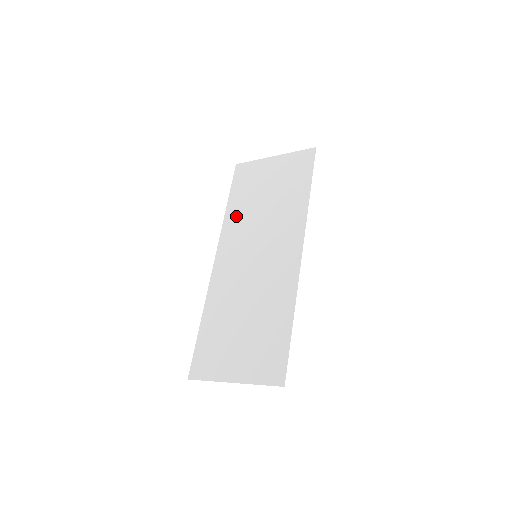
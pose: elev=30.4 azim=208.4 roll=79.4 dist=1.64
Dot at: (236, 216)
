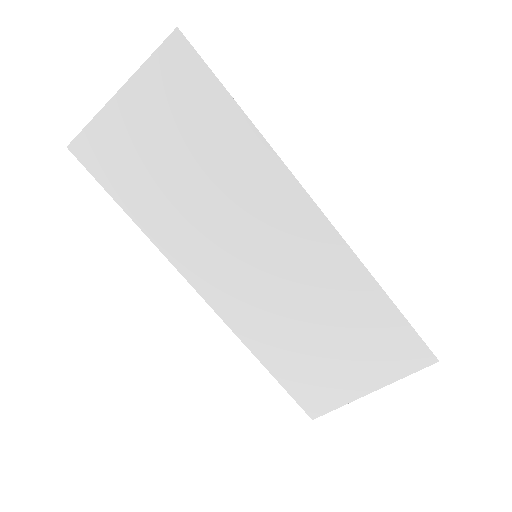
Dot at: (164, 224)
